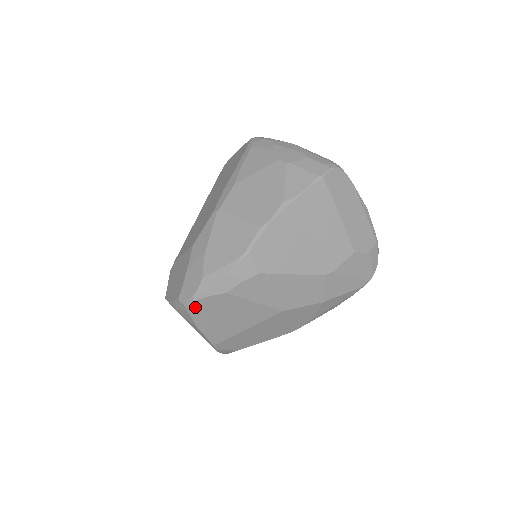
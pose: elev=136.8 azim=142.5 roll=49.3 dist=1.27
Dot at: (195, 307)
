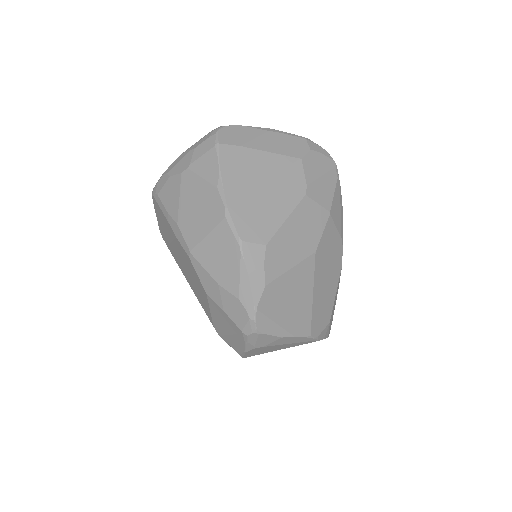
Dot at: (261, 324)
